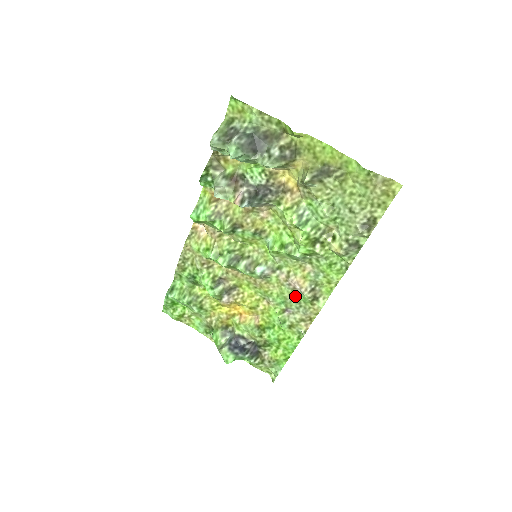
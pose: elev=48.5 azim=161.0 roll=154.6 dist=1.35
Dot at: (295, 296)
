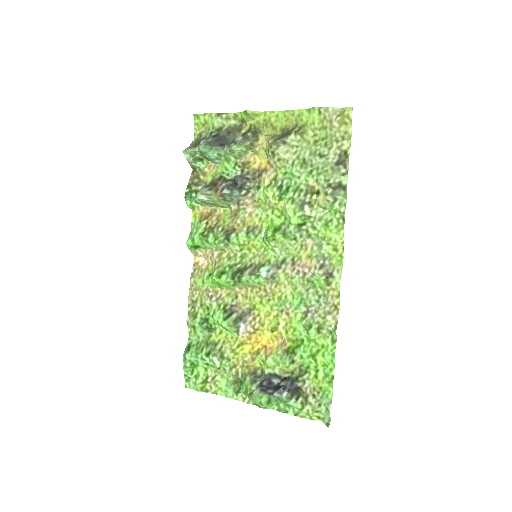
Dot at: (309, 285)
